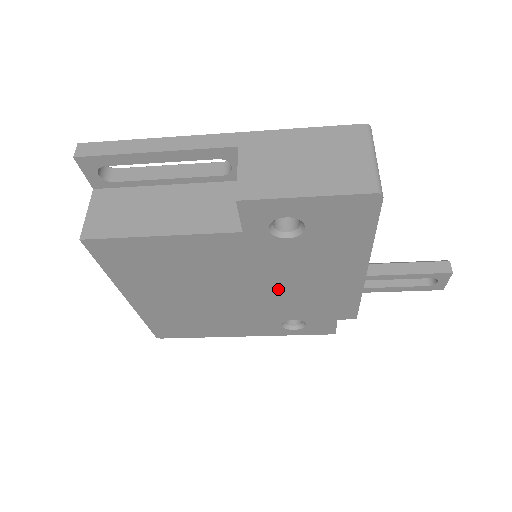
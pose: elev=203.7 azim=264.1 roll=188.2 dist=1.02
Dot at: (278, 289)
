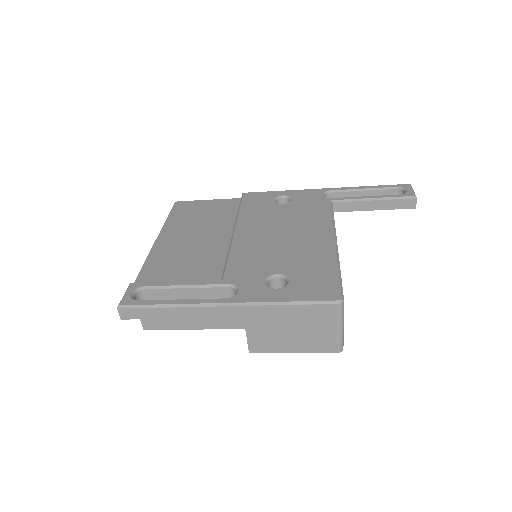
Dot at: occluded
